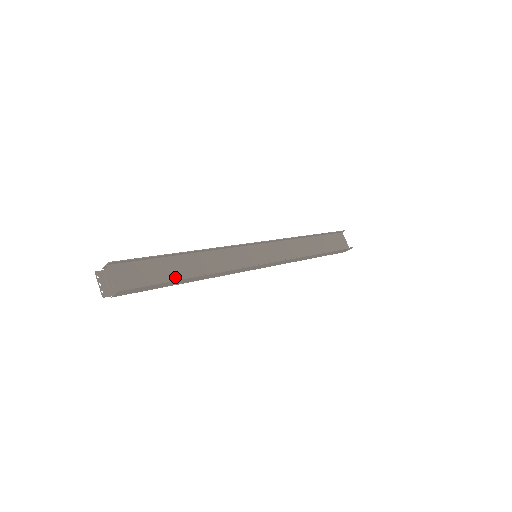
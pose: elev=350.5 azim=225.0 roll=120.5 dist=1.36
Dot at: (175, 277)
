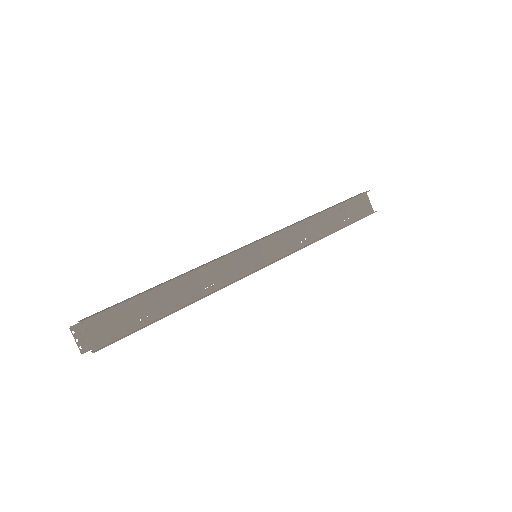
Dot at: (159, 313)
